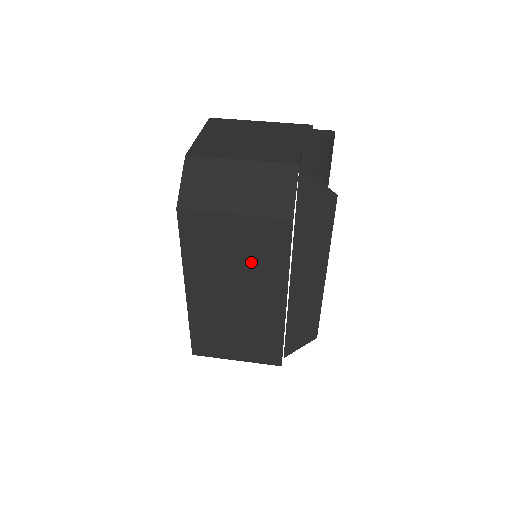
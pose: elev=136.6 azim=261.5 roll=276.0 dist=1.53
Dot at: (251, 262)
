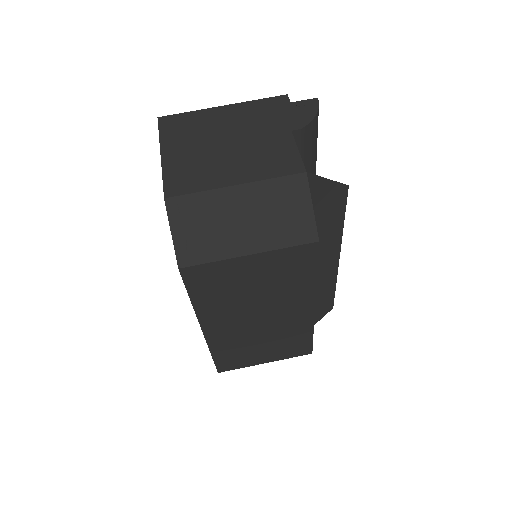
Dot at: (273, 289)
